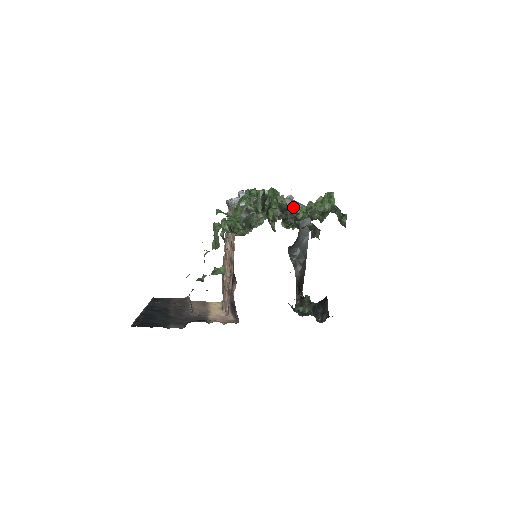
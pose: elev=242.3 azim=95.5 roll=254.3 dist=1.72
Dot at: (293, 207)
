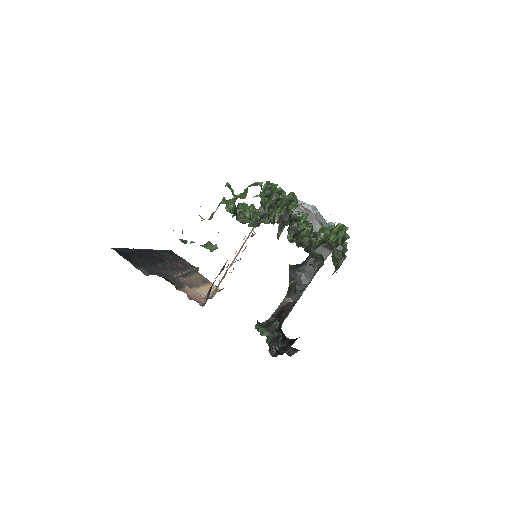
Dot at: (317, 229)
